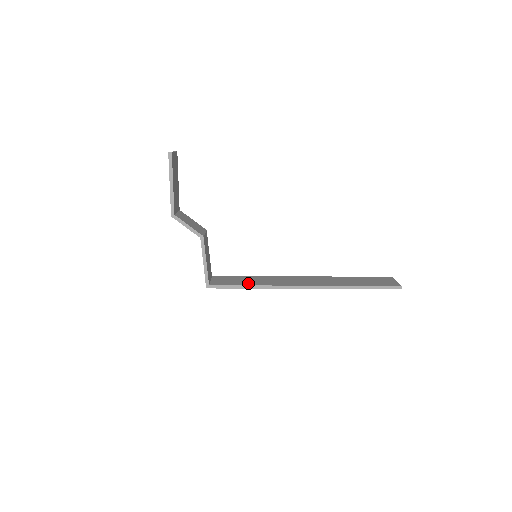
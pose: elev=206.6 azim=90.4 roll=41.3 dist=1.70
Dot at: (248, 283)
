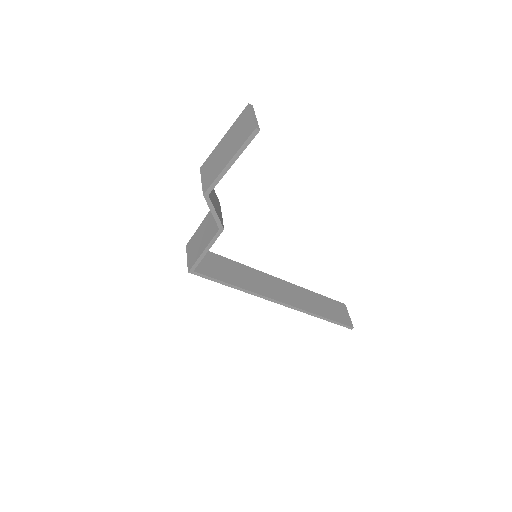
Dot at: (232, 279)
